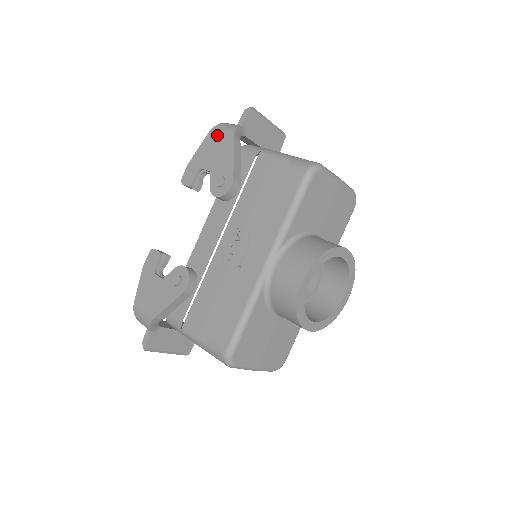
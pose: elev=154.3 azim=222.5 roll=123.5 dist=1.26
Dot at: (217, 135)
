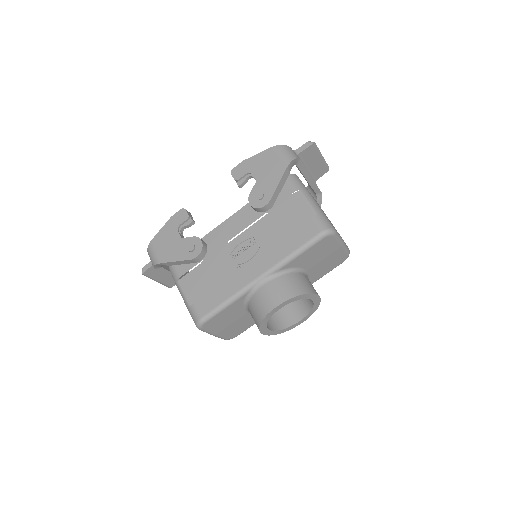
Dot at: (276, 155)
